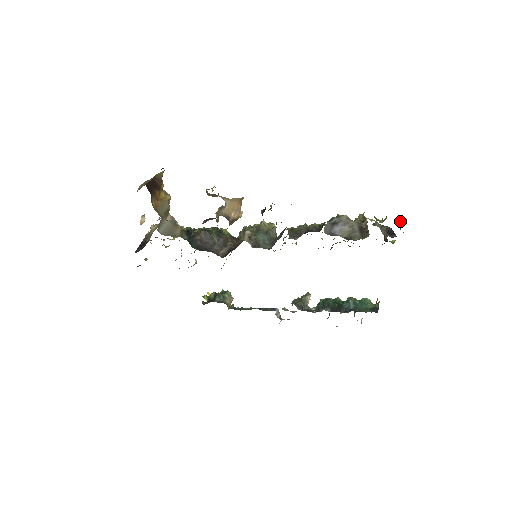
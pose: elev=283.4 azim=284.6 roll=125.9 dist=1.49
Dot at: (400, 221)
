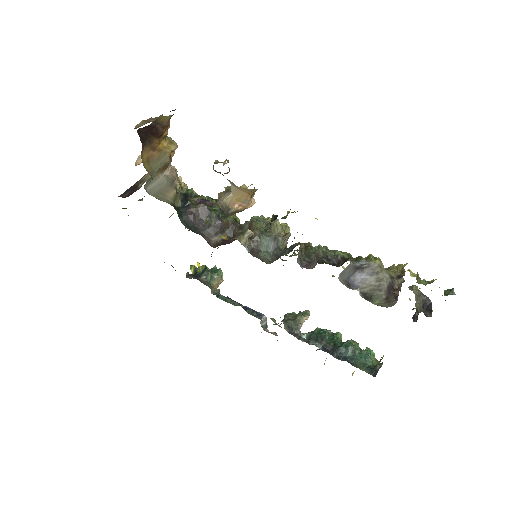
Dot at: (449, 292)
